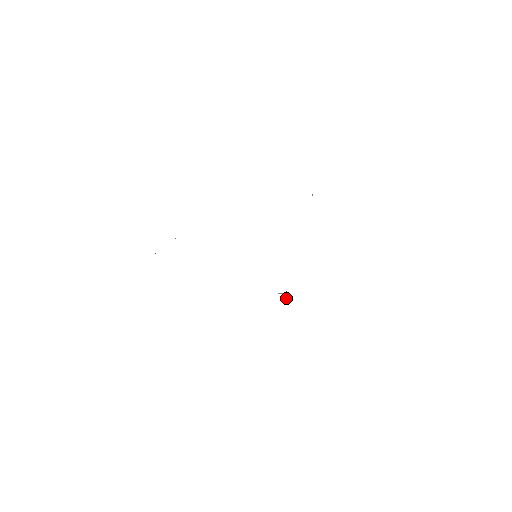
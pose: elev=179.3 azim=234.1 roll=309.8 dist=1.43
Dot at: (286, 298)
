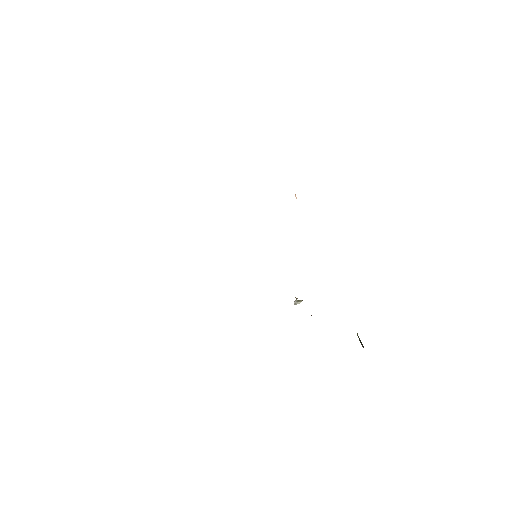
Dot at: (297, 302)
